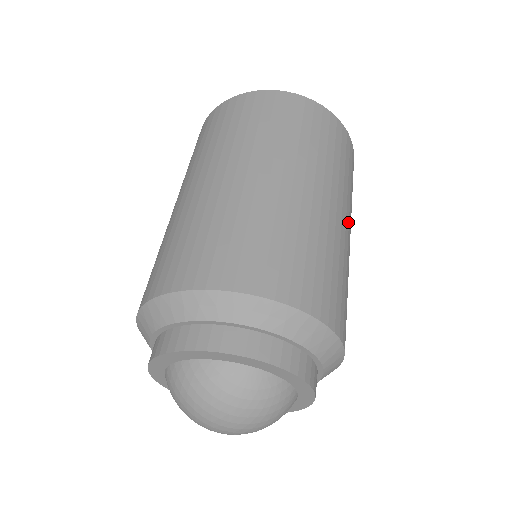
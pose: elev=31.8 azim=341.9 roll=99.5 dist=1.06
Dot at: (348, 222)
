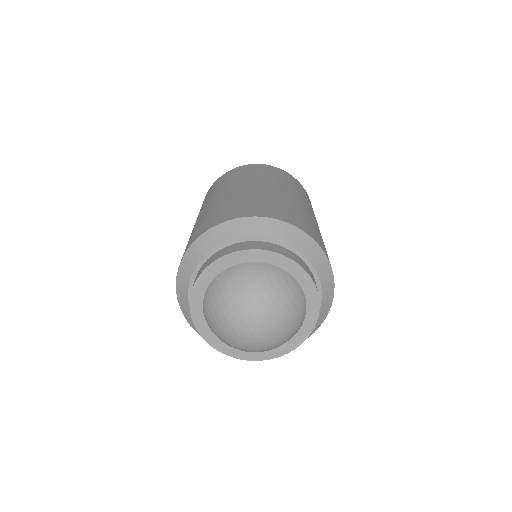
Dot at: occluded
